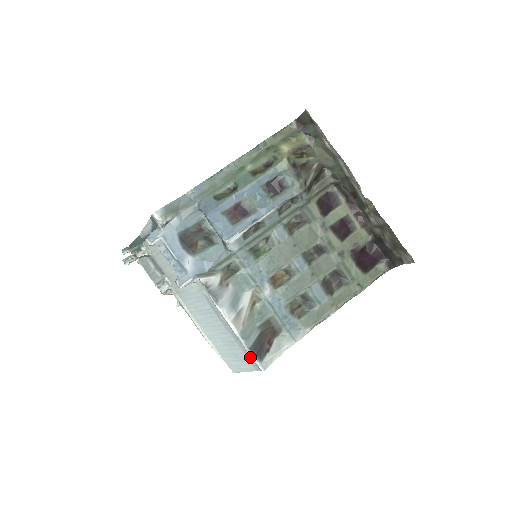
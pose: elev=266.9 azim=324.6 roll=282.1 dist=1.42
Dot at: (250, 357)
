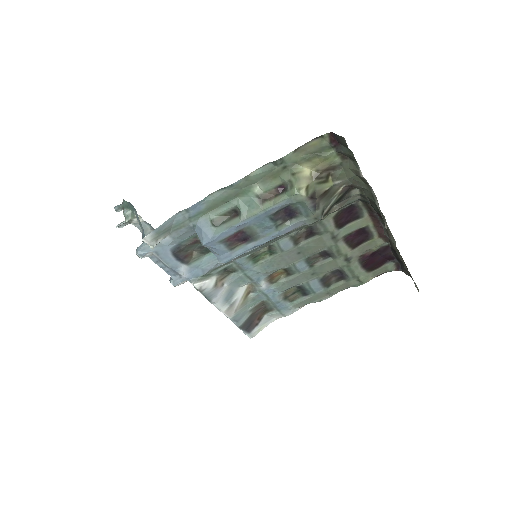
Dot at: occluded
